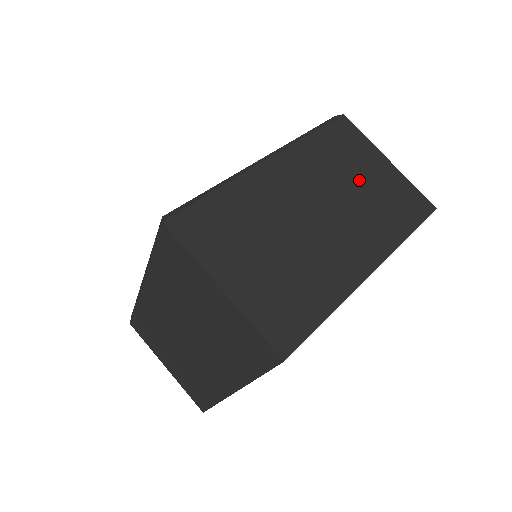
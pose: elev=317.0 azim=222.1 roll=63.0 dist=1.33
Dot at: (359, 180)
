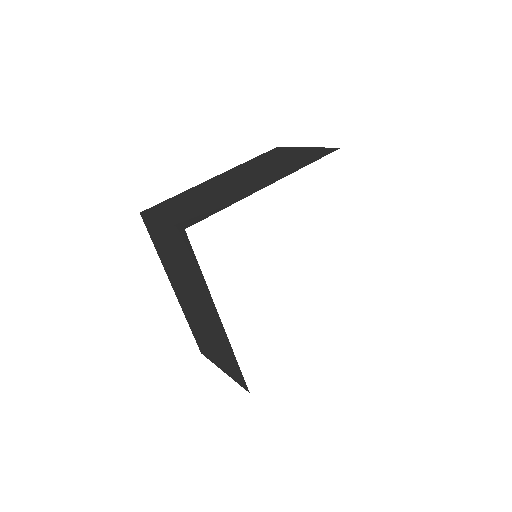
Dot at: (277, 161)
